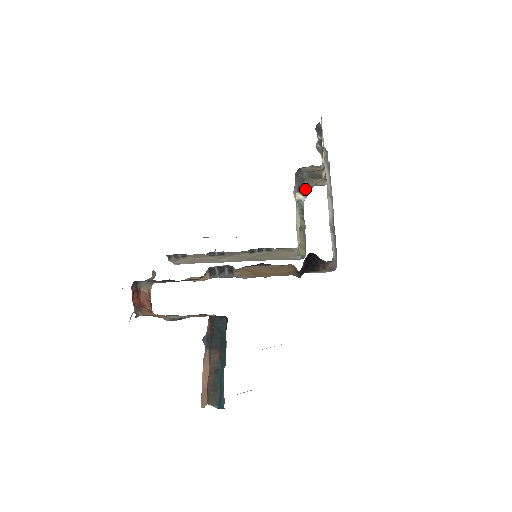
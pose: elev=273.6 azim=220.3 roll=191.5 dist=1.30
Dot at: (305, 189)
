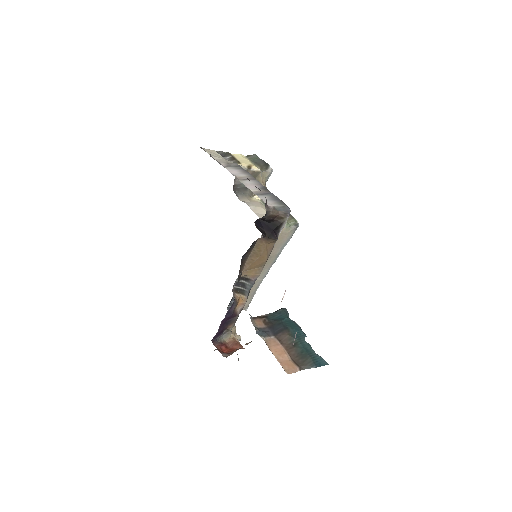
Dot at: occluded
